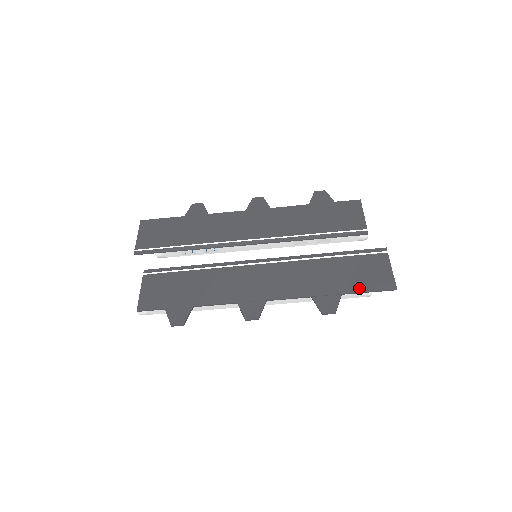
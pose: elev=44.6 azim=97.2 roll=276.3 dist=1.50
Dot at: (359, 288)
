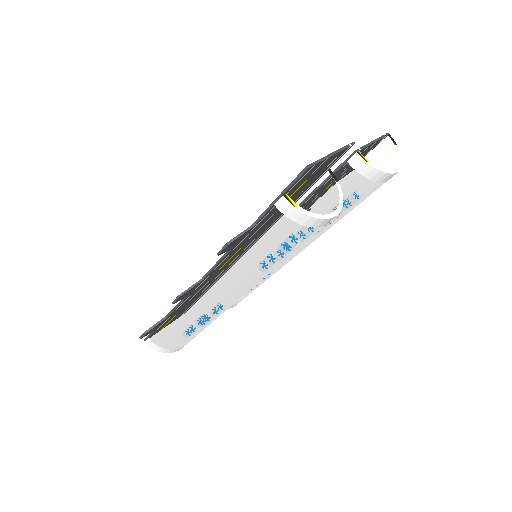
Dot at: occluded
